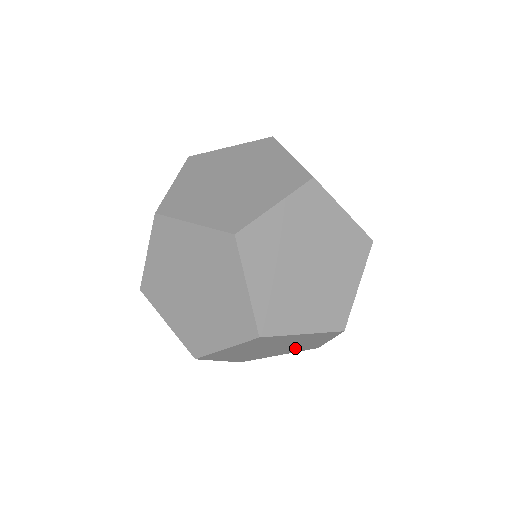
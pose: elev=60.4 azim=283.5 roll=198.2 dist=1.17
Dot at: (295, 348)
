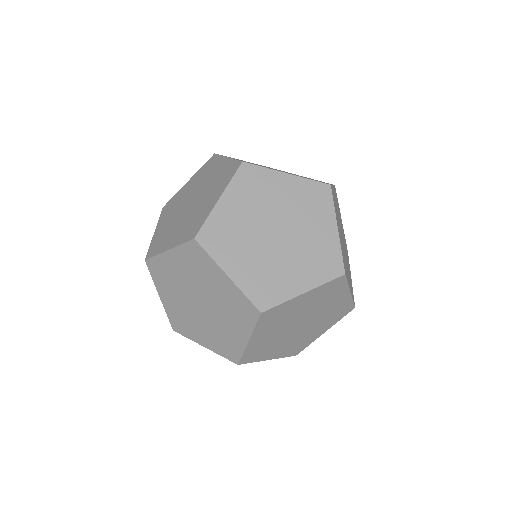
Dot at: occluded
